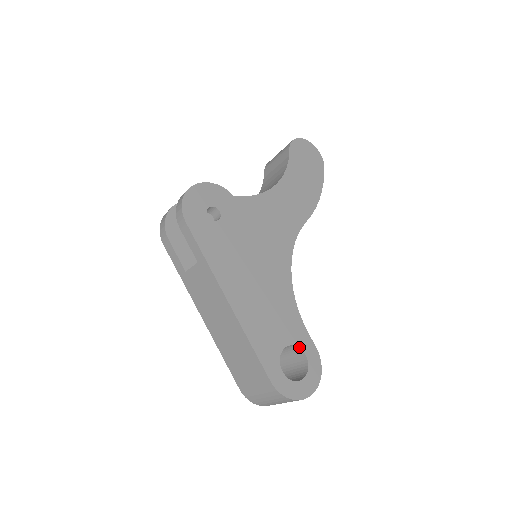
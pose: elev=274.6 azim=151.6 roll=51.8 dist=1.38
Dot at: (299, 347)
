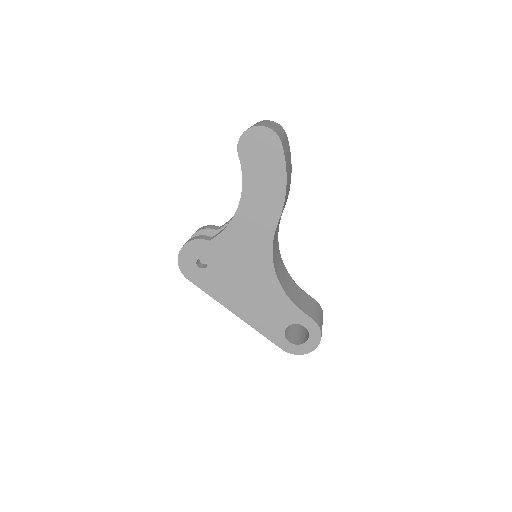
Dot at: occluded
